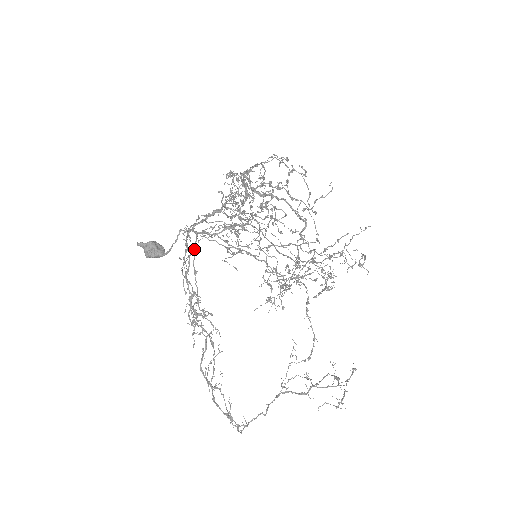
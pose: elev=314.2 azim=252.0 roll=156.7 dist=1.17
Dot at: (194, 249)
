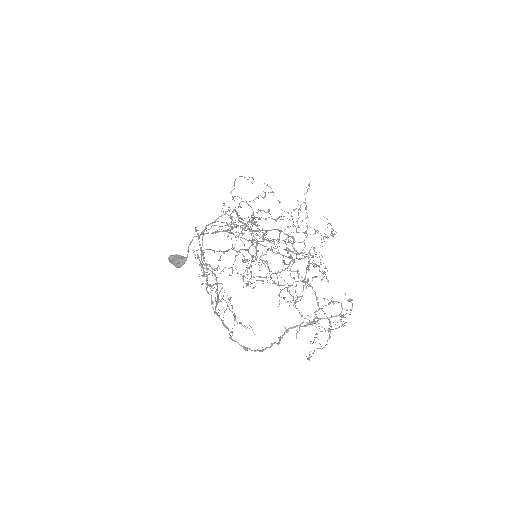
Dot at: occluded
